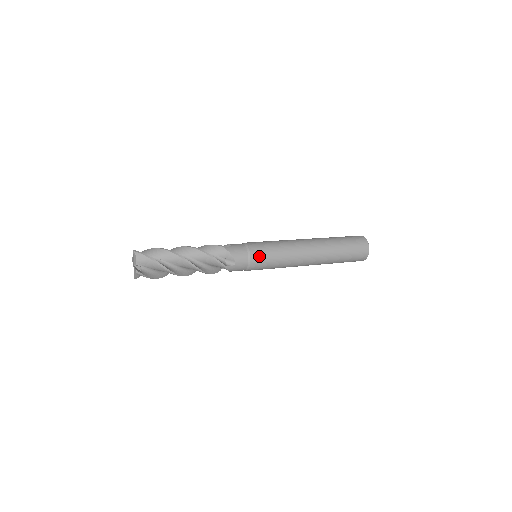
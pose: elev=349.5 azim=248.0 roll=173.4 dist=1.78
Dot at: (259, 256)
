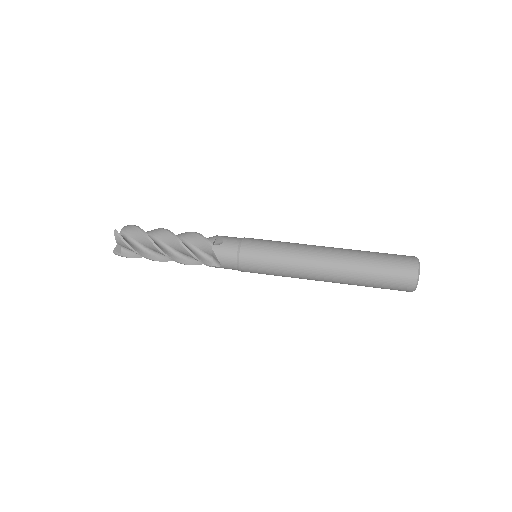
Dot at: (250, 264)
